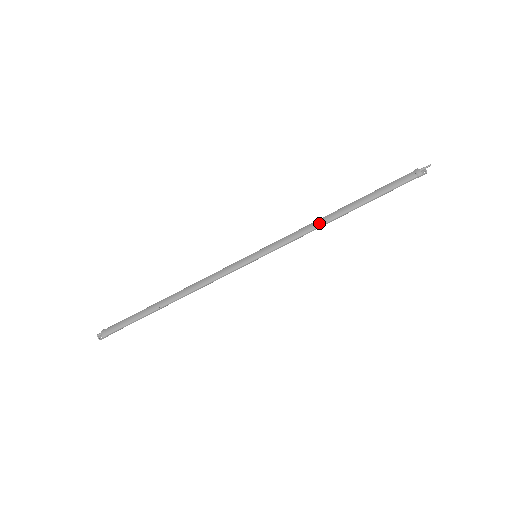
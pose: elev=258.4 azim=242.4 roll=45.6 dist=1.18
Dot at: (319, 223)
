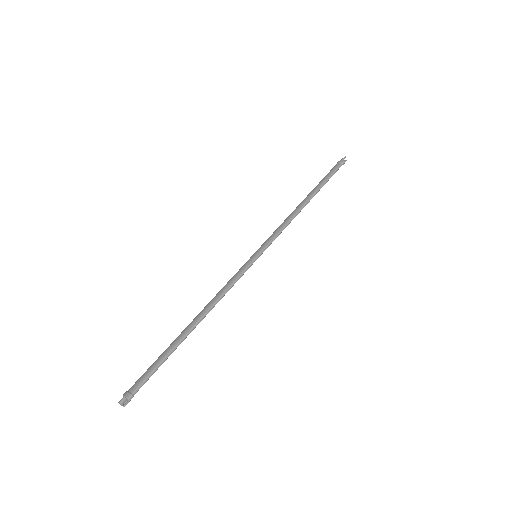
Dot at: (293, 213)
